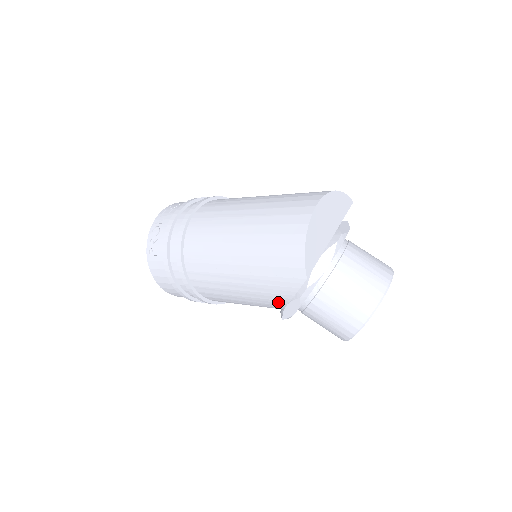
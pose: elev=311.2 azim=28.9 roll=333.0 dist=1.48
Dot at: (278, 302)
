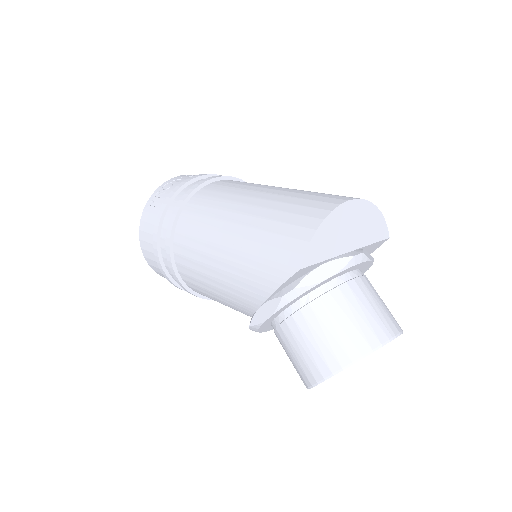
Dot at: (254, 296)
